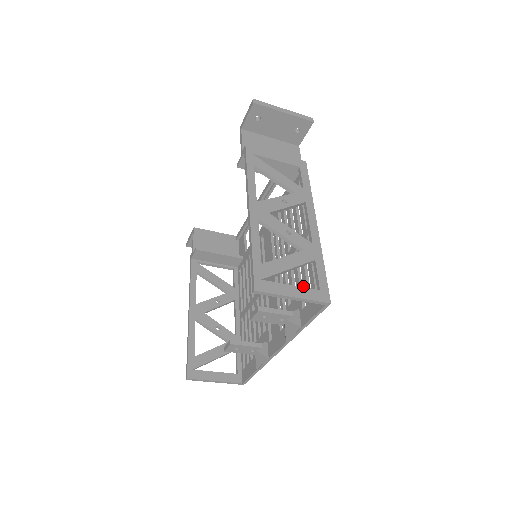
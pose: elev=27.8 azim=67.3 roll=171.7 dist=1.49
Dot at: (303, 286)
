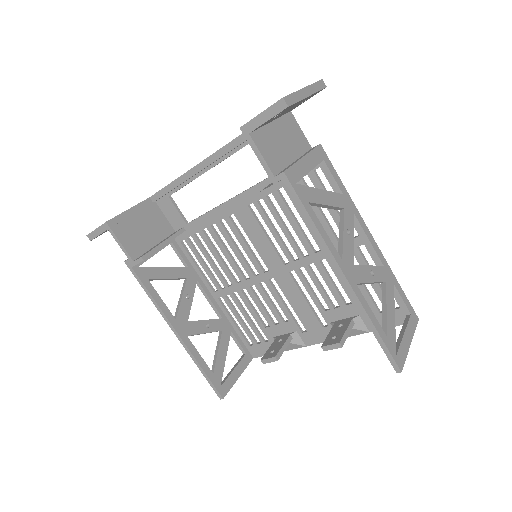
Dot at: occluded
